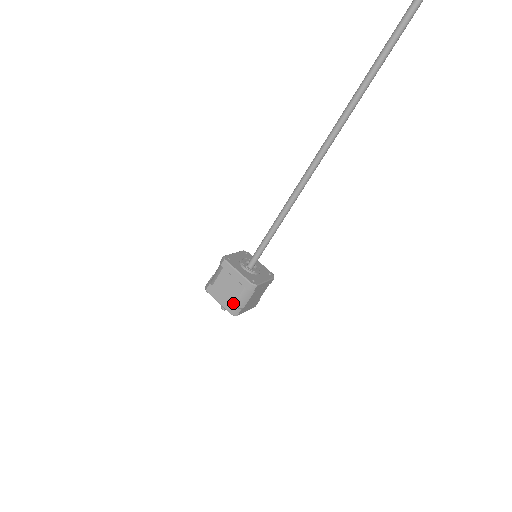
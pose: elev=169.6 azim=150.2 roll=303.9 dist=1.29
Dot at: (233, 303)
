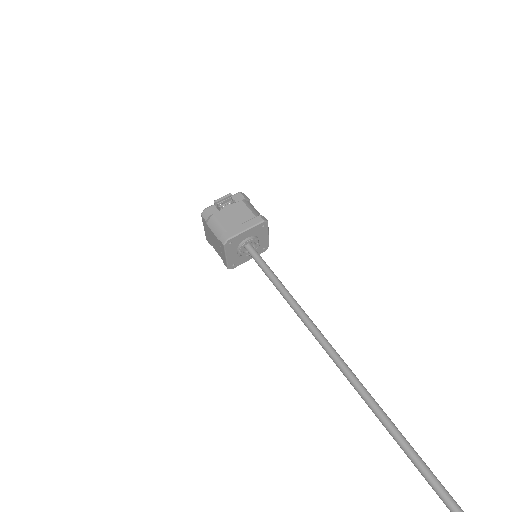
Dot at: (211, 244)
